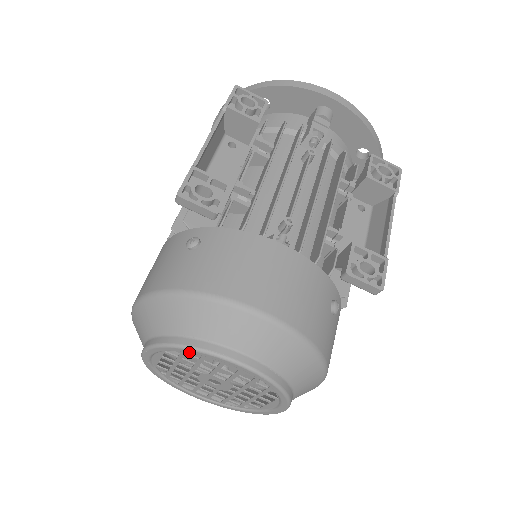
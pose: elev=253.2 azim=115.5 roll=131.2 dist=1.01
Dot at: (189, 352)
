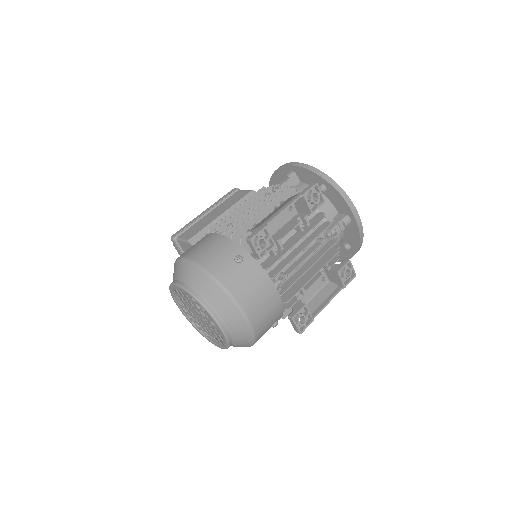
Dot at: occluded
